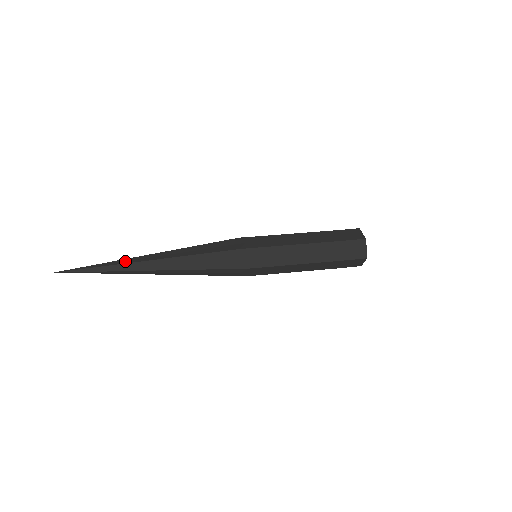
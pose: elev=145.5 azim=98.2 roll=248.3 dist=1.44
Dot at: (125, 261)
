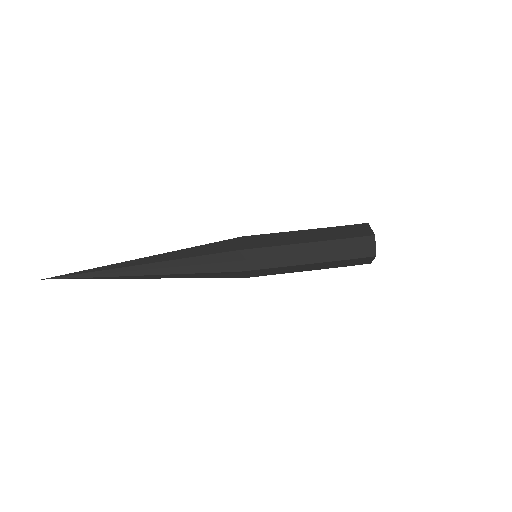
Dot at: (116, 272)
